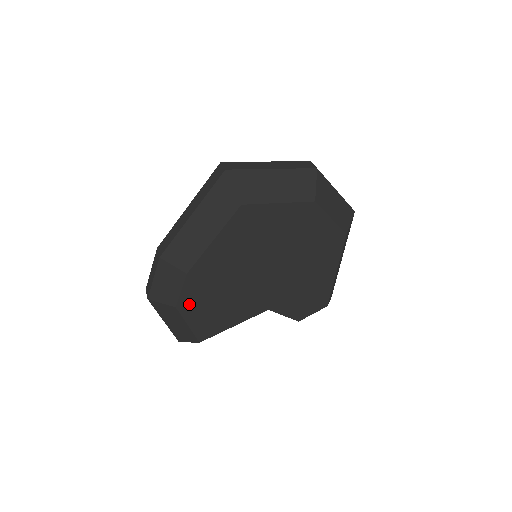
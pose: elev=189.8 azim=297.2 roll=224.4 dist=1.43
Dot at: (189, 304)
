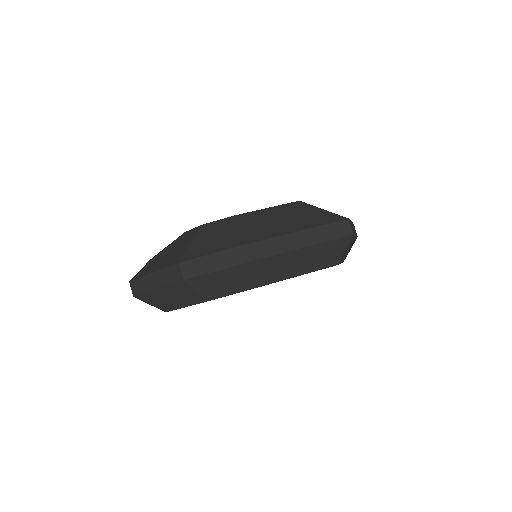
Dot at: occluded
